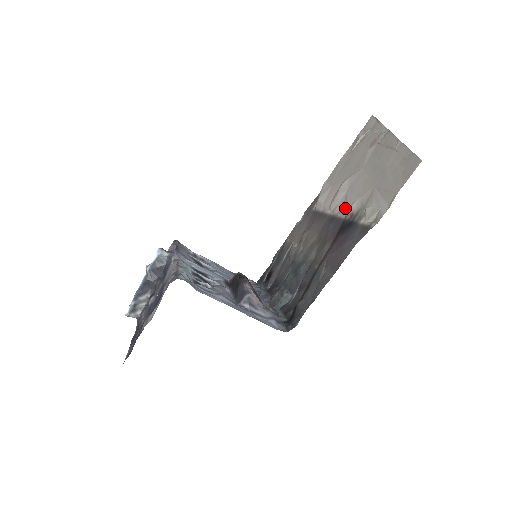
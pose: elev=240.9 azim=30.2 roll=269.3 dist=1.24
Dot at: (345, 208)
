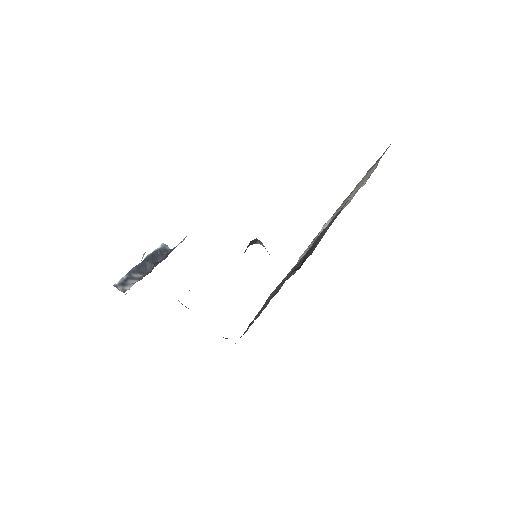
Dot at: occluded
